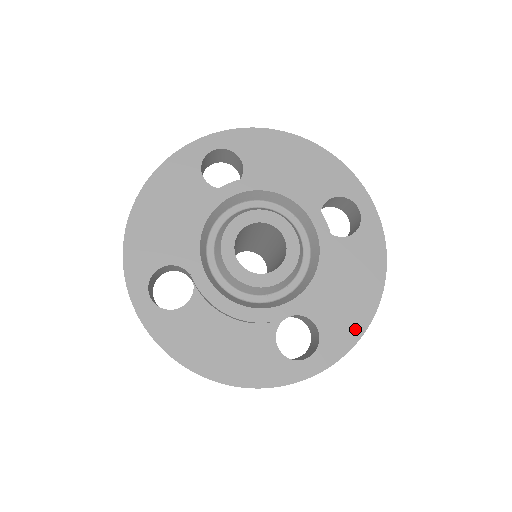
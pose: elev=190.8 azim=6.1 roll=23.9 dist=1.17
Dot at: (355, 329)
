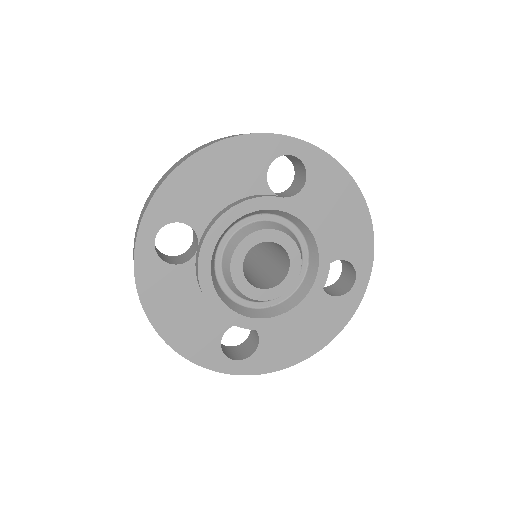
Dot at: (366, 234)
